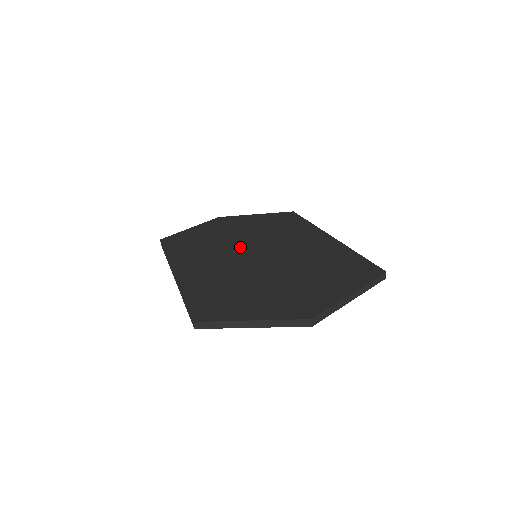
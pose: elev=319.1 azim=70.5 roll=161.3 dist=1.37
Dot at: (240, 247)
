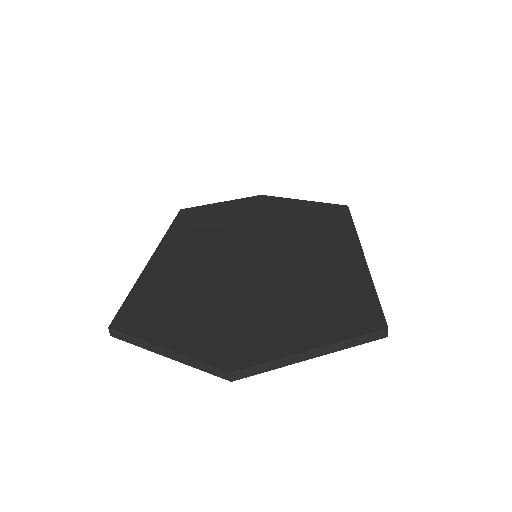
Dot at: (247, 240)
